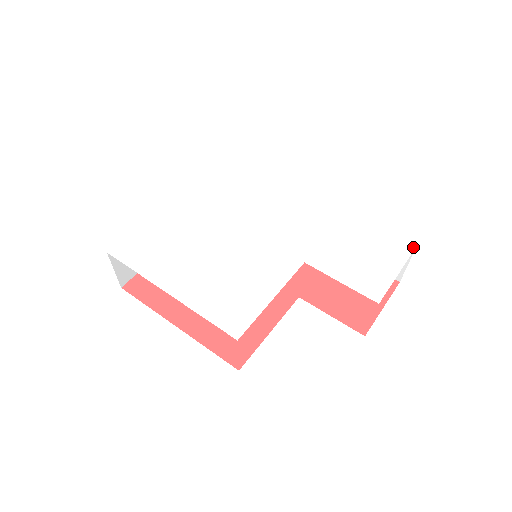
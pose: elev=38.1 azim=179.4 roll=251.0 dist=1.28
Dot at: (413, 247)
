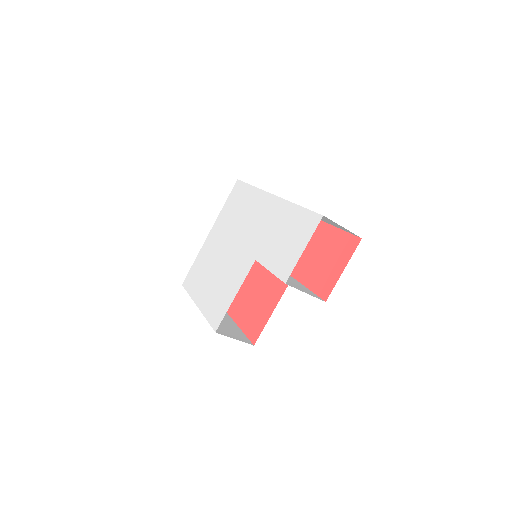
Dot at: (321, 217)
